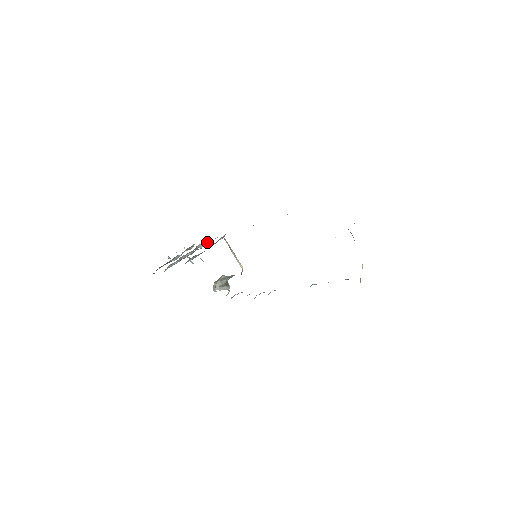
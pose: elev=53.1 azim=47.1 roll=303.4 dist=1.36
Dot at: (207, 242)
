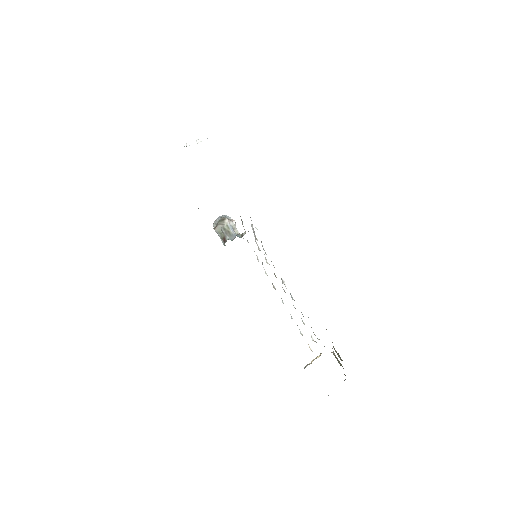
Dot at: occluded
